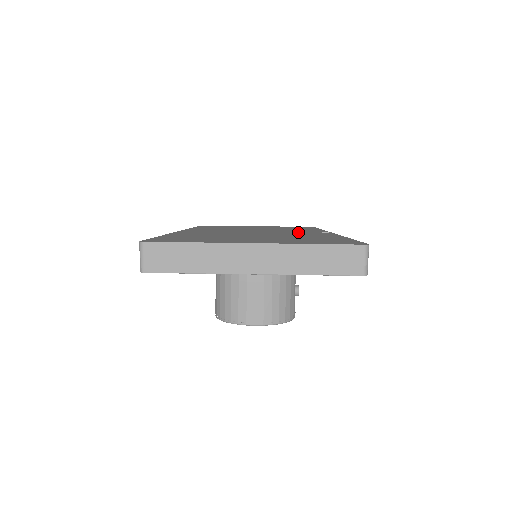
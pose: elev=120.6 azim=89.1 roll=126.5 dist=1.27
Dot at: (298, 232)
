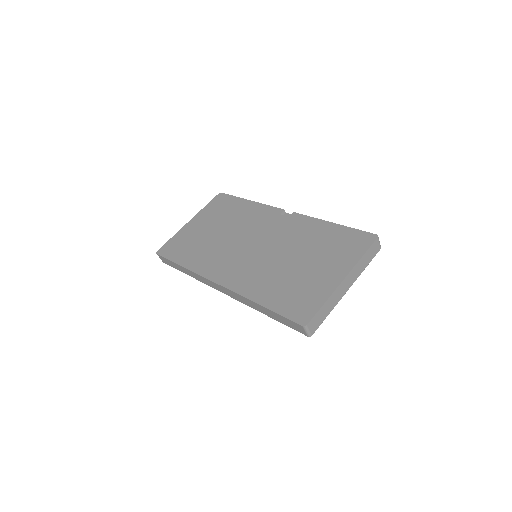
Dot at: (274, 226)
